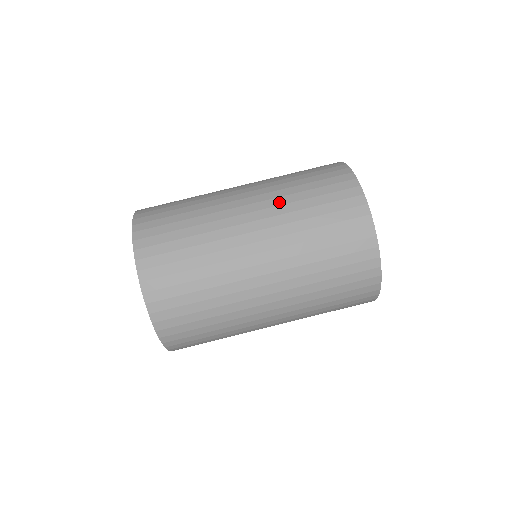
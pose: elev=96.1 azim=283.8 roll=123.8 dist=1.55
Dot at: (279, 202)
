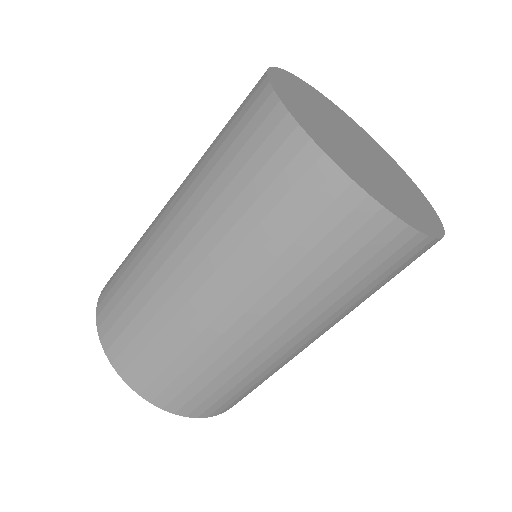
Dot at: (197, 197)
